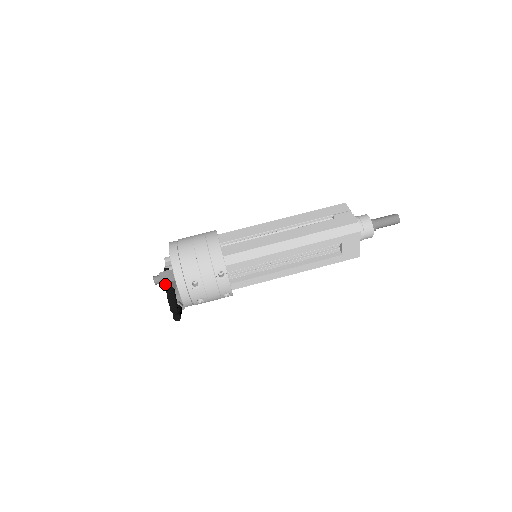
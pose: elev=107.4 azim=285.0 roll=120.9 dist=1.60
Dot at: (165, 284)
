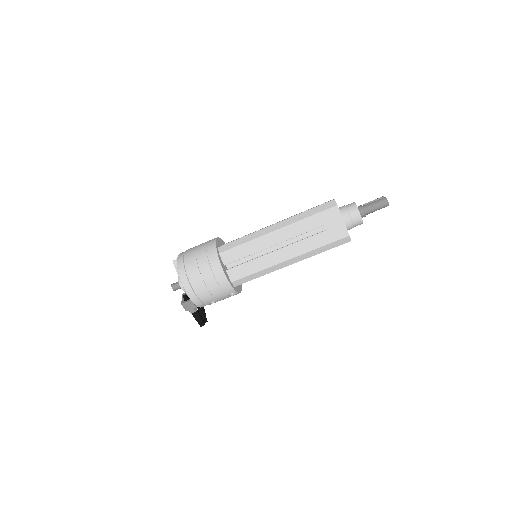
Dot at: (189, 311)
